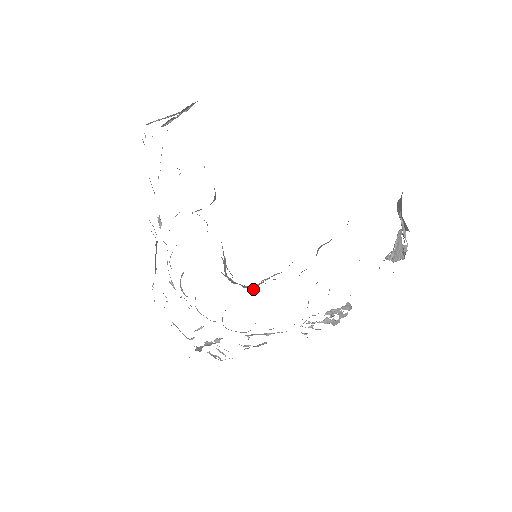
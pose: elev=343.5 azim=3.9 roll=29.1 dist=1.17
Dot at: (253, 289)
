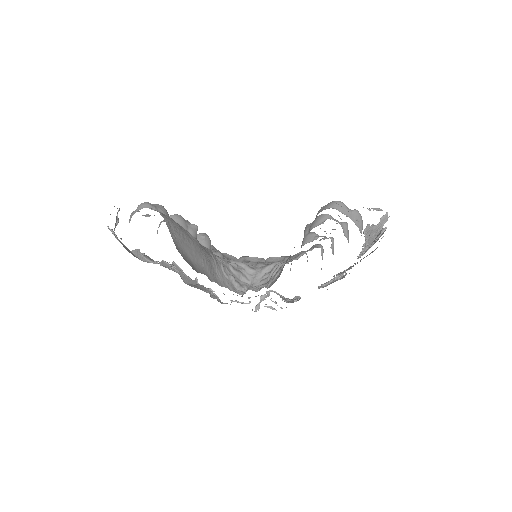
Dot at: (270, 270)
